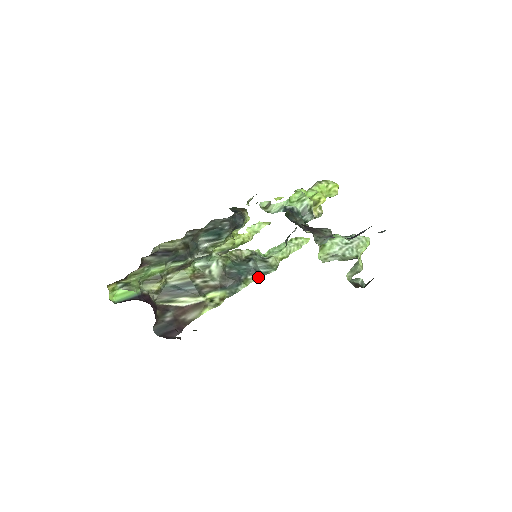
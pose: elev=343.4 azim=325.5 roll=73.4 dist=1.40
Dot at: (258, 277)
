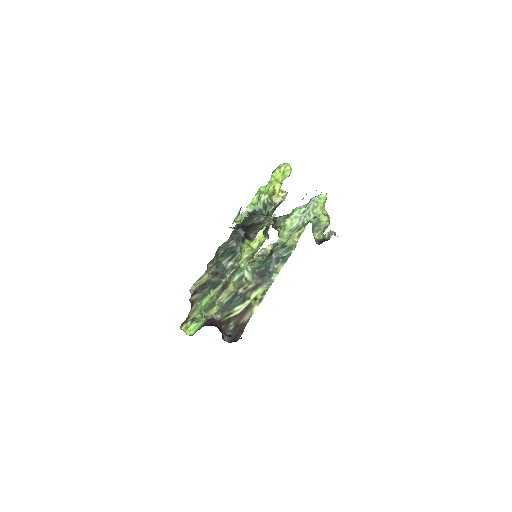
Dot at: (283, 262)
